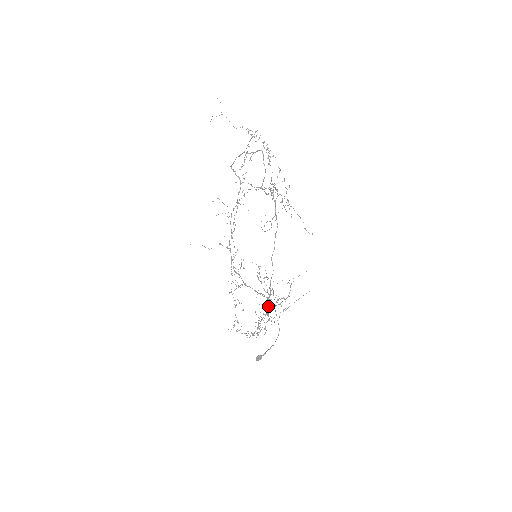
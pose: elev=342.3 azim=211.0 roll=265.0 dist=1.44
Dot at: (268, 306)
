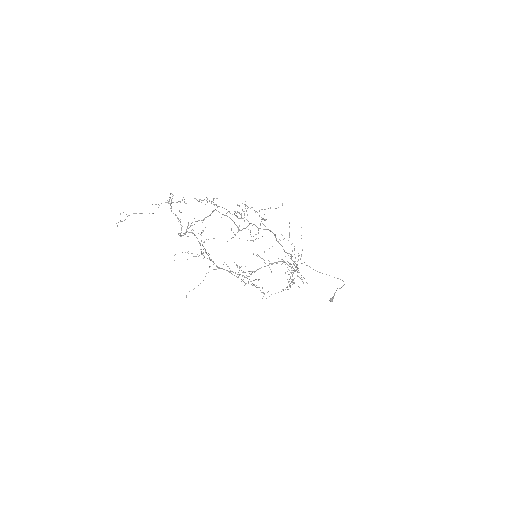
Dot at: (292, 267)
